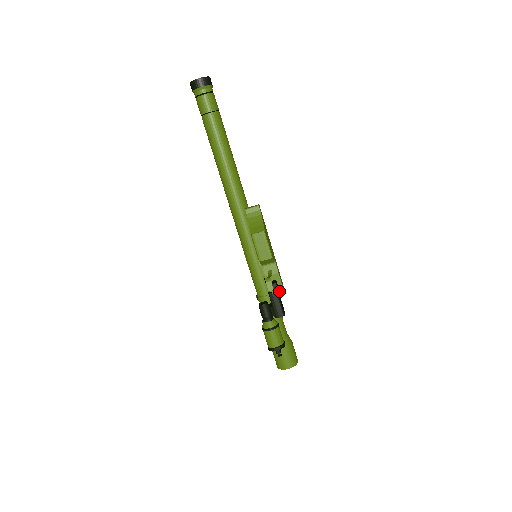
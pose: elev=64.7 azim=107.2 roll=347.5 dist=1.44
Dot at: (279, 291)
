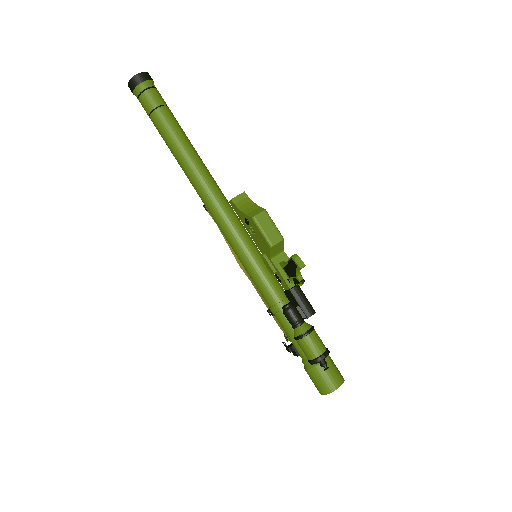
Dot at: (303, 279)
